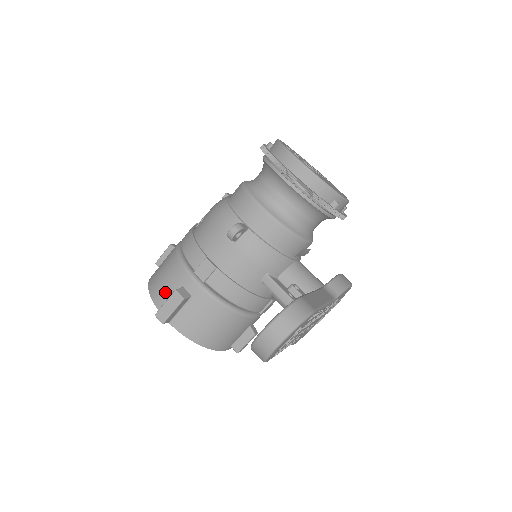
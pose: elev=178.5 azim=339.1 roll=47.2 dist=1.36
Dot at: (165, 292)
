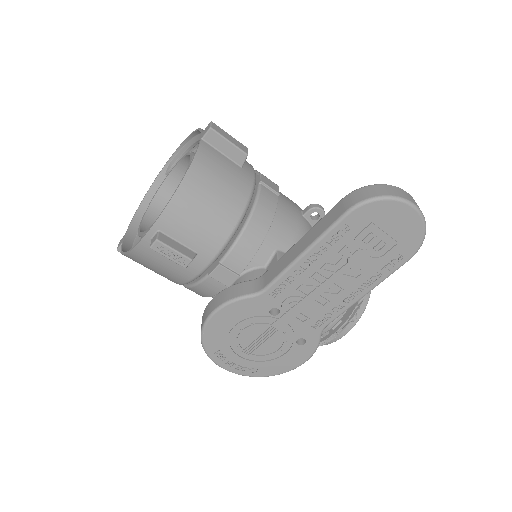
Dot at: occluded
